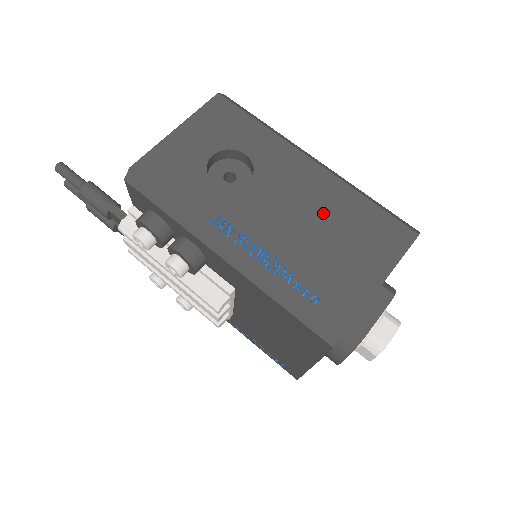
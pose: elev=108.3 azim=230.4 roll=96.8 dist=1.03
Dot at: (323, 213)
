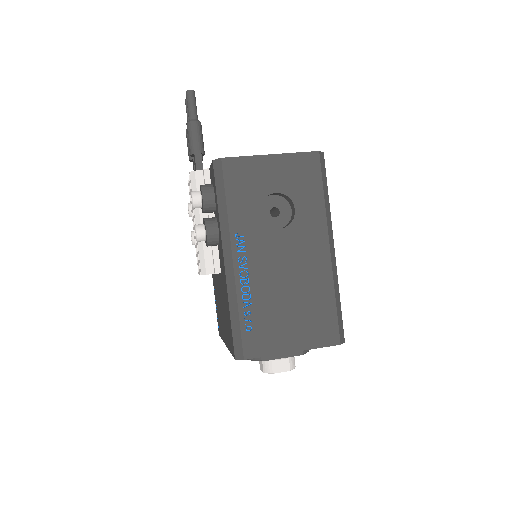
Dot at: (302, 285)
